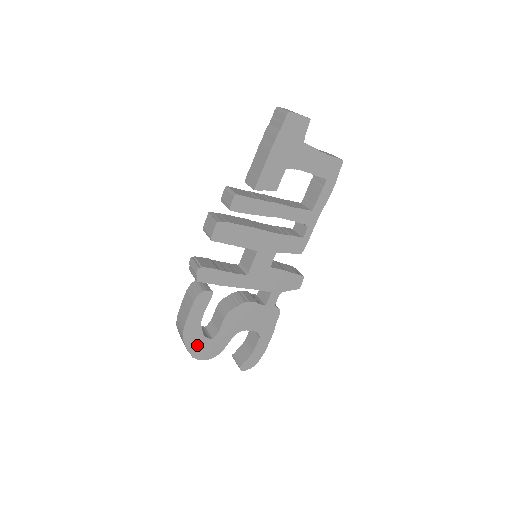
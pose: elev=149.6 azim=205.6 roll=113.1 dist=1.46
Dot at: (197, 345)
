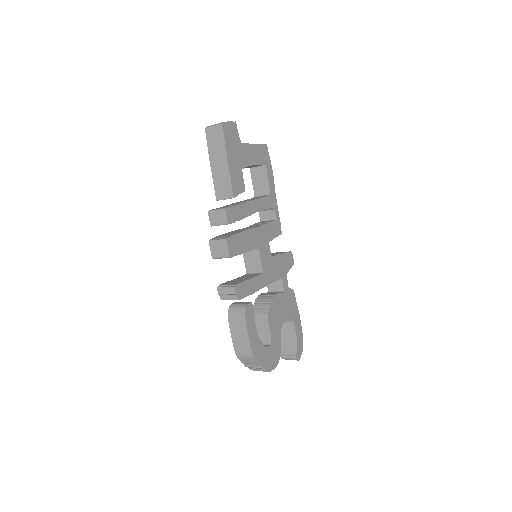
Dot at: (265, 358)
